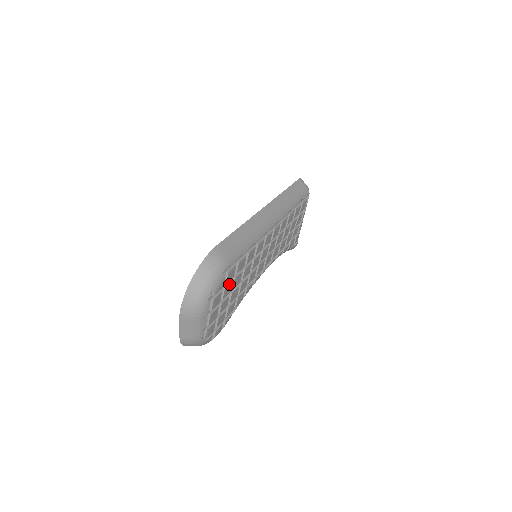
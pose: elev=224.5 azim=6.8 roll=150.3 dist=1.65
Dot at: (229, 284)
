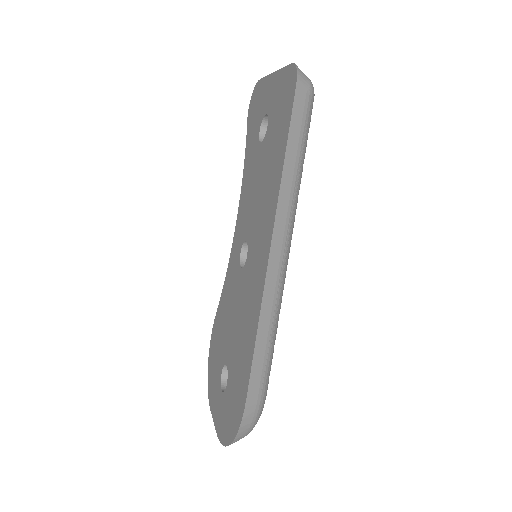
Dot at: occluded
